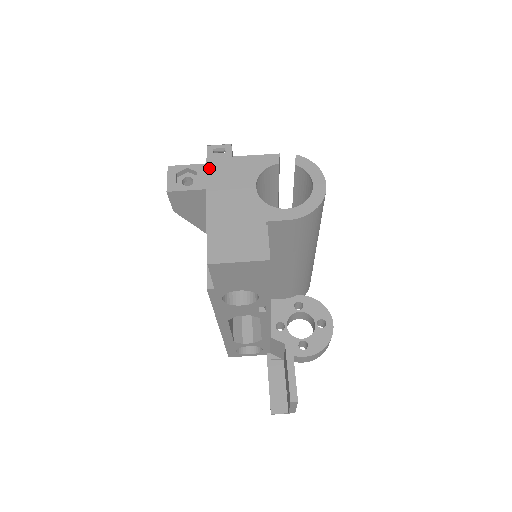
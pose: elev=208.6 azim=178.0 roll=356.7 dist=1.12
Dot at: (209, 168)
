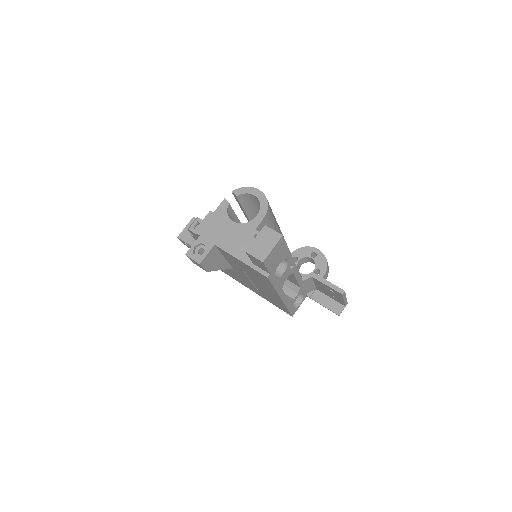
Dot at: (204, 236)
